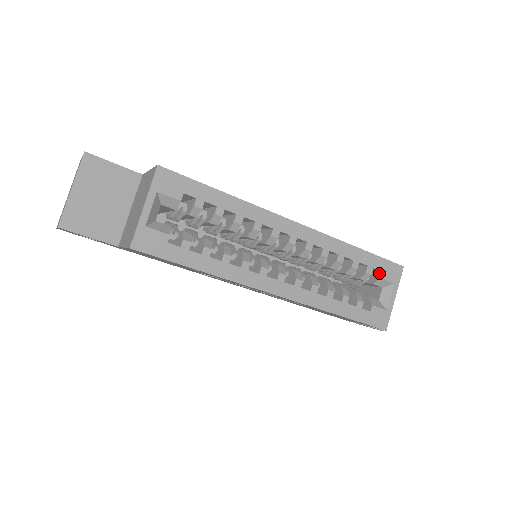
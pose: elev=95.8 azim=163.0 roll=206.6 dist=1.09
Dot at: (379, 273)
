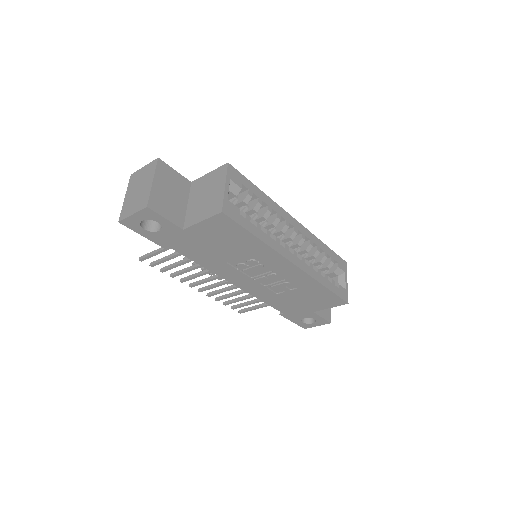
Dot at: (336, 264)
